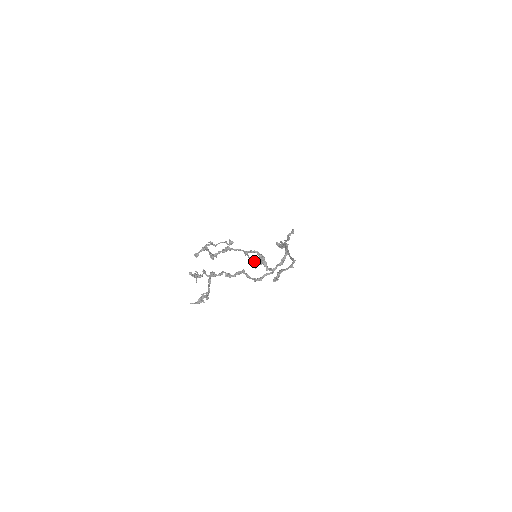
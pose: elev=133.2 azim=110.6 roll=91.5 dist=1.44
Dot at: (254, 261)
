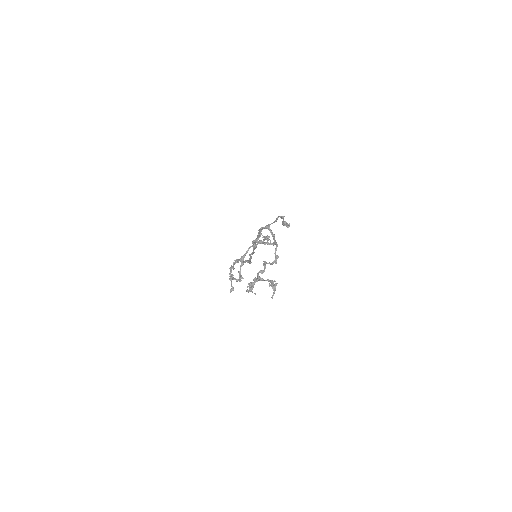
Dot at: (265, 239)
